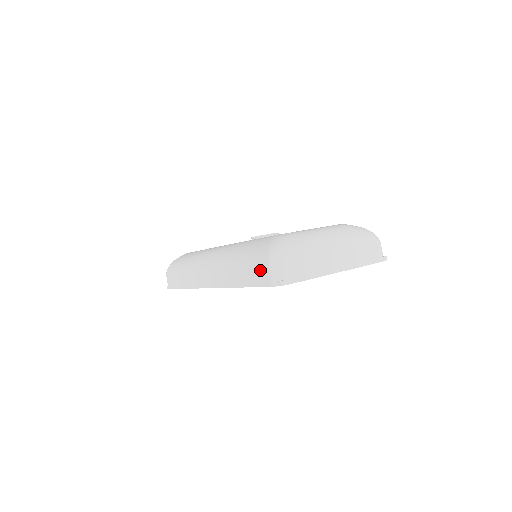
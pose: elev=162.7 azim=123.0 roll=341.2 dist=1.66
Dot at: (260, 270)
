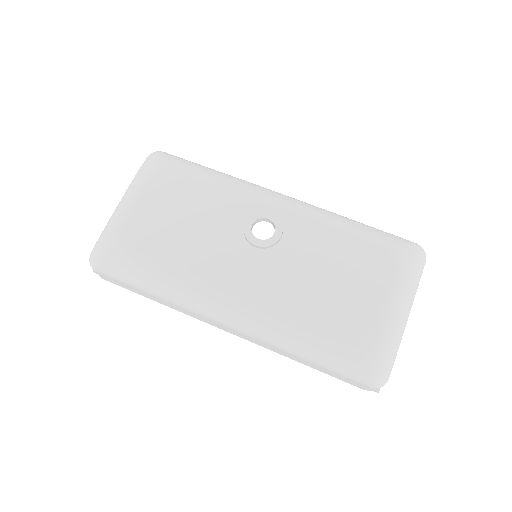
Dot at: (351, 381)
